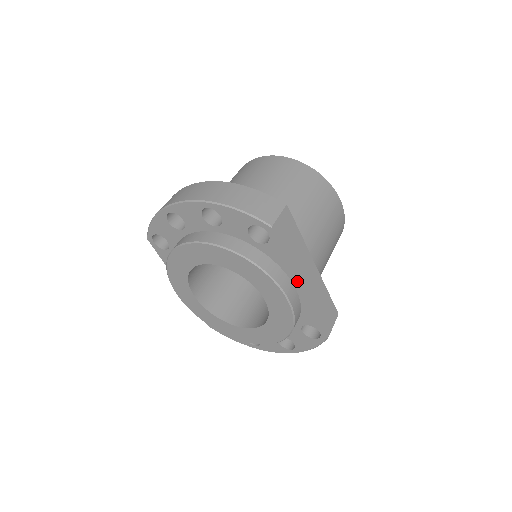
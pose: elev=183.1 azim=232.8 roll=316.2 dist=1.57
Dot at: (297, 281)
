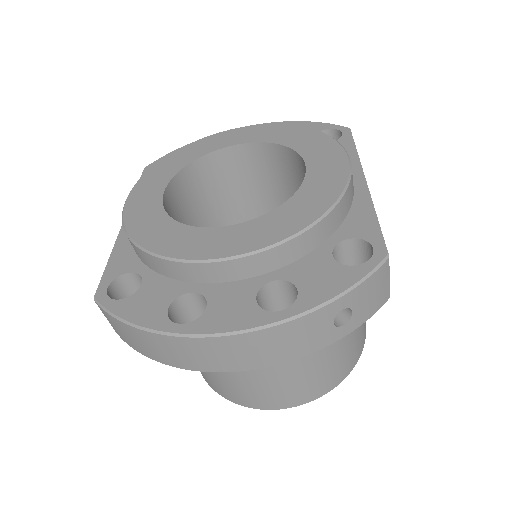
Dot at: (360, 173)
